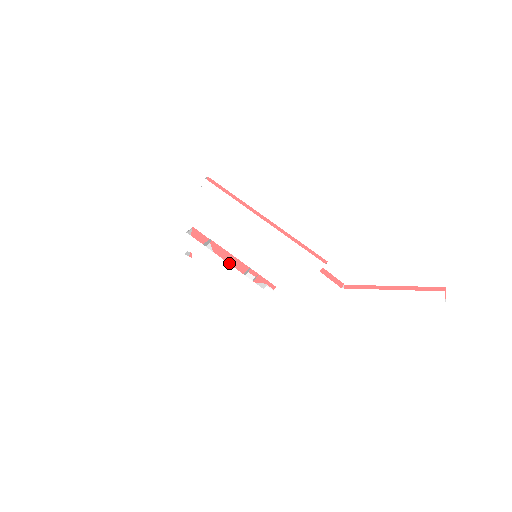
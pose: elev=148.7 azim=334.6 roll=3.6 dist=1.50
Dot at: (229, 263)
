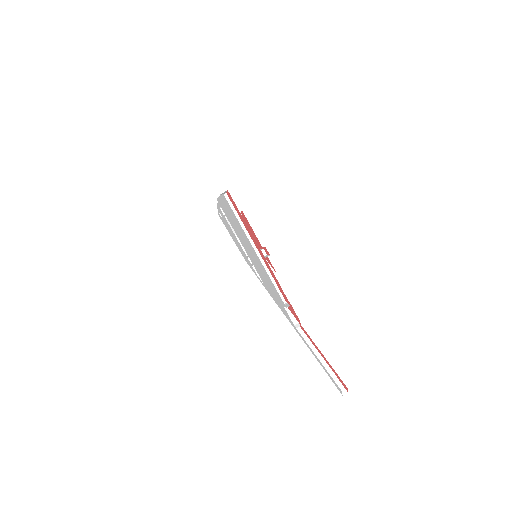
Dot at: occluded
